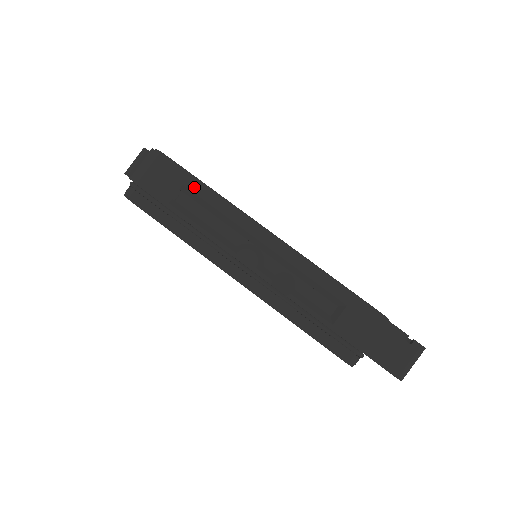
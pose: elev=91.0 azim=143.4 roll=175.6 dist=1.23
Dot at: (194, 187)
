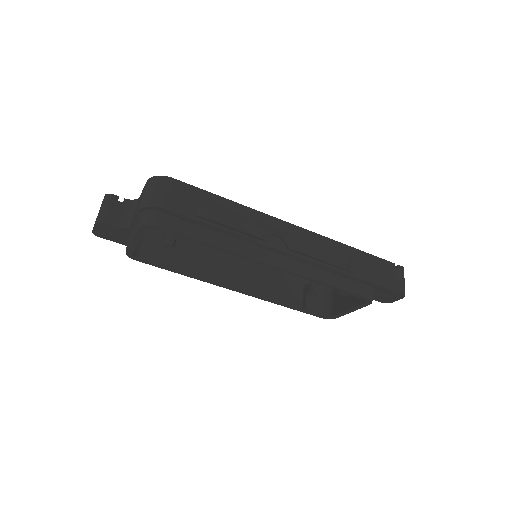
Dot at: (210, 198)
